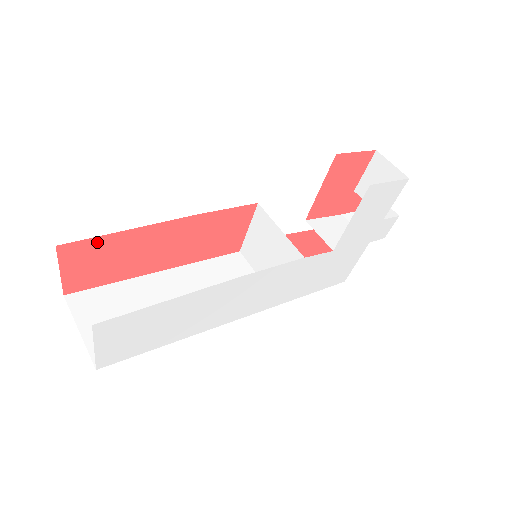
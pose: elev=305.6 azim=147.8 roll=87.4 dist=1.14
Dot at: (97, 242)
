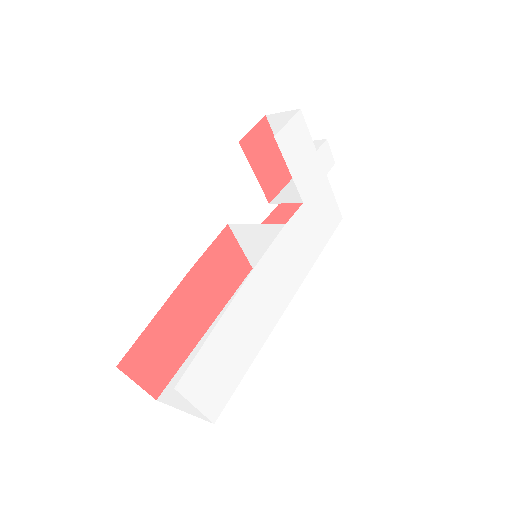
Dot at: (142, 342)
